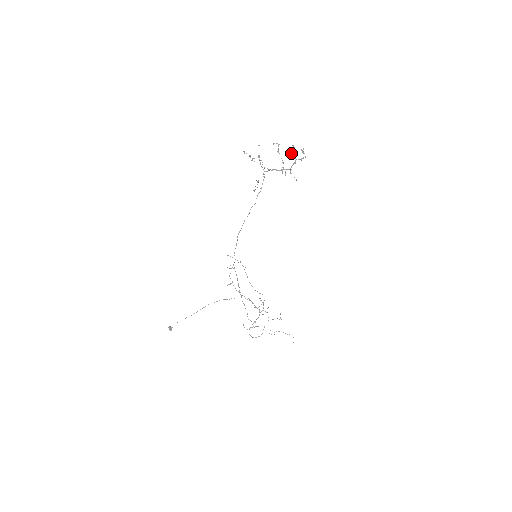
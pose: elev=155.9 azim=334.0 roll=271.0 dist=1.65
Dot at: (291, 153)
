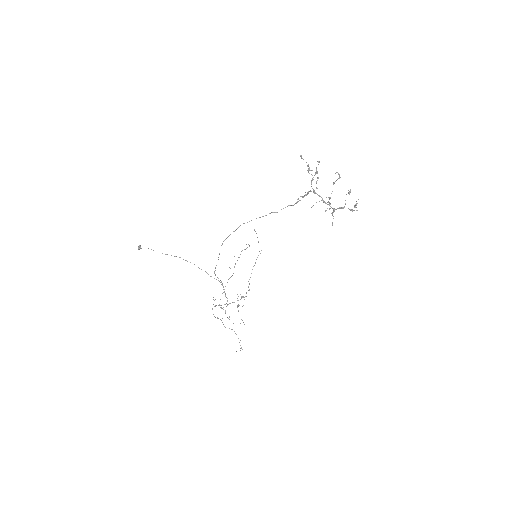
Dot at: occluded
